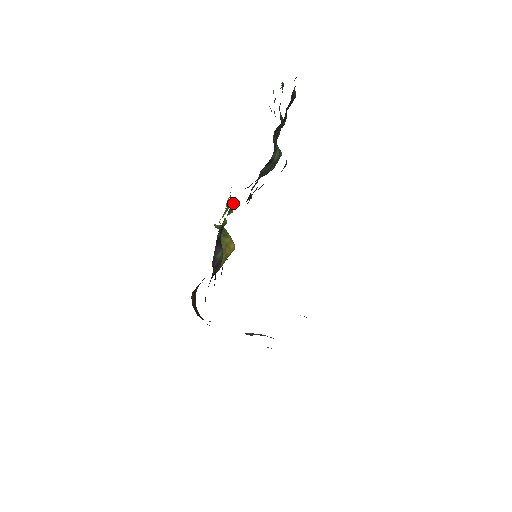
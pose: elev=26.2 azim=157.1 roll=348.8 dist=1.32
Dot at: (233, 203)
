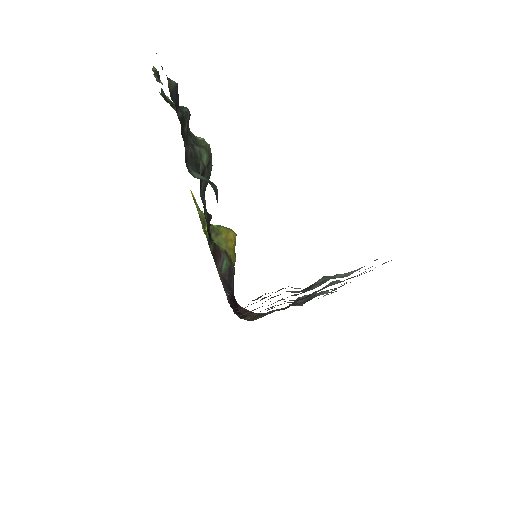
Dot at: (201, 214)
